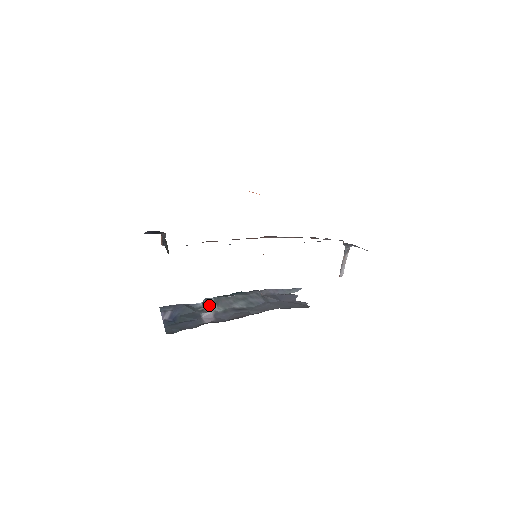
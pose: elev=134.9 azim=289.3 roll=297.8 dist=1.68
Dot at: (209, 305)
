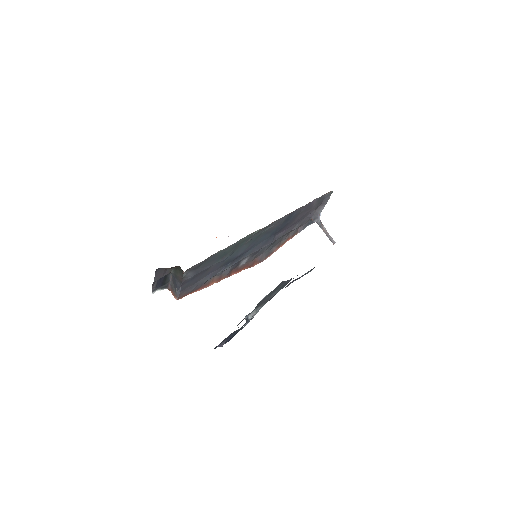
Dot at: (252, 314)
